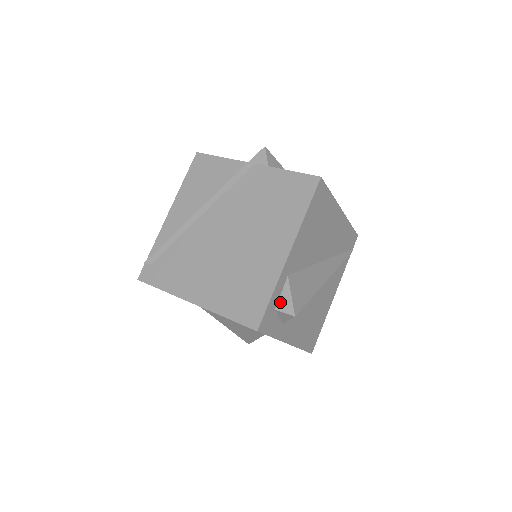
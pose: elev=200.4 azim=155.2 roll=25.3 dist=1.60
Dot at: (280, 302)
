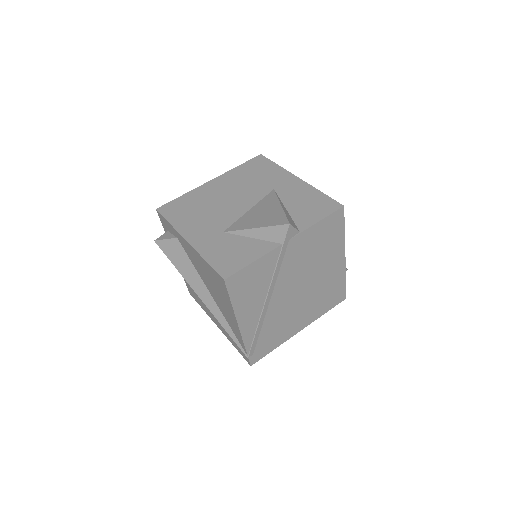
Dot at: occluded
